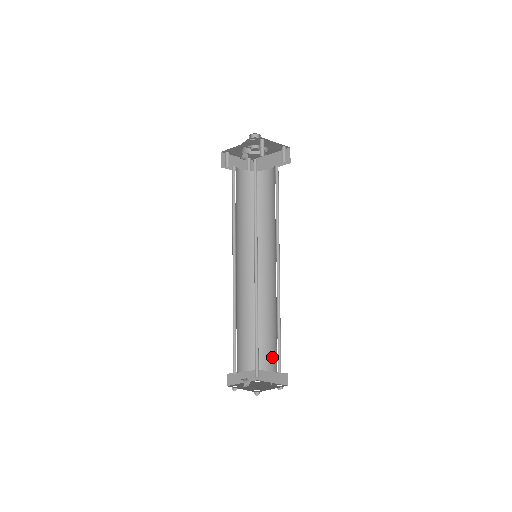
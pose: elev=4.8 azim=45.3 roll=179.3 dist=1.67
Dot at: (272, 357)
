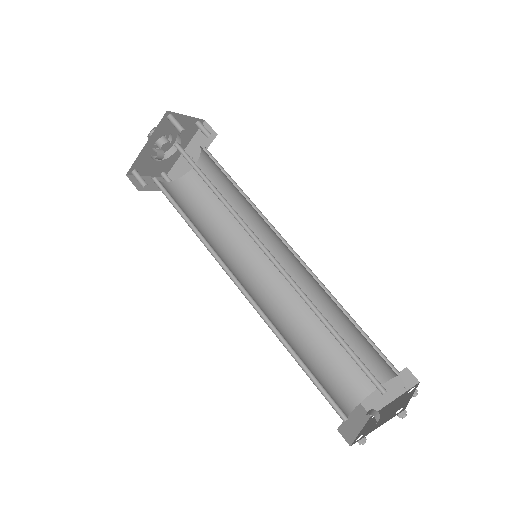
Dot at: (368, 366)
